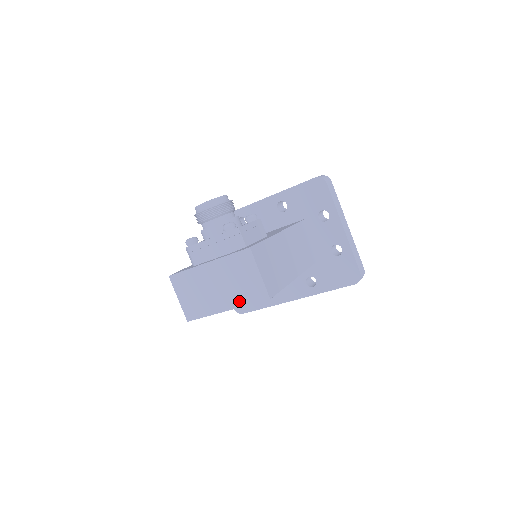
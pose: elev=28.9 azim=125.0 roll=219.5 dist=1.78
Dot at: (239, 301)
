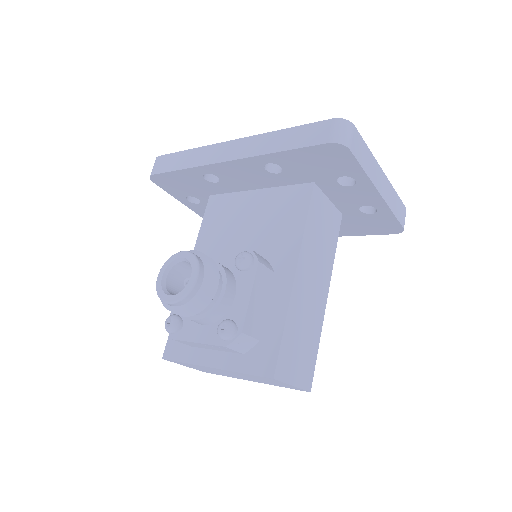
Dot at: occluded
